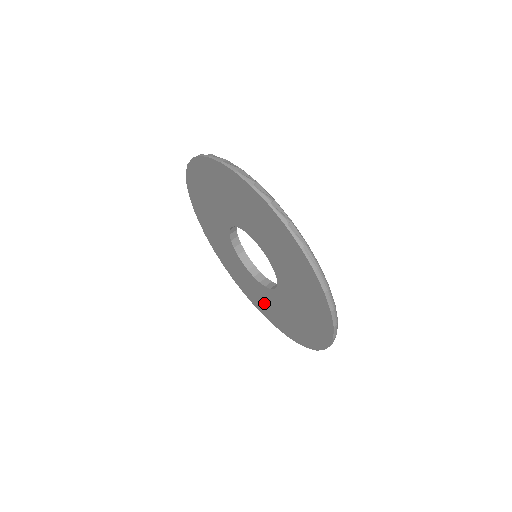
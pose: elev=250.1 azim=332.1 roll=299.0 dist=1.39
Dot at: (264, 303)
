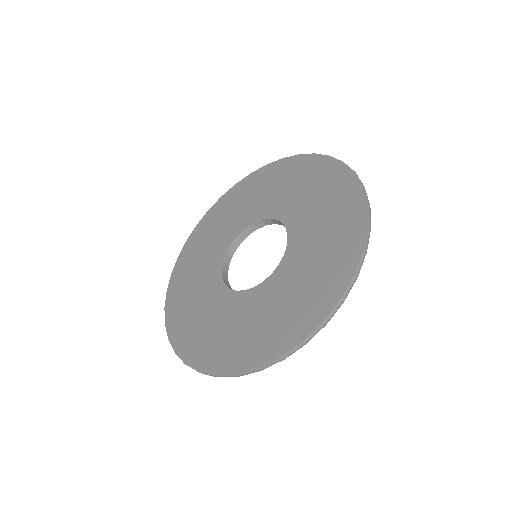
Dot at: (203, 324)
